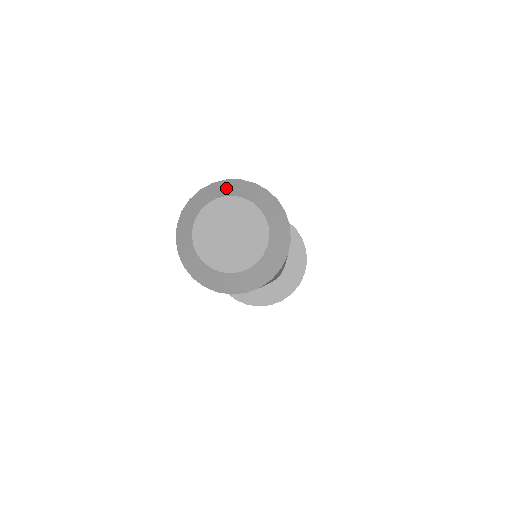
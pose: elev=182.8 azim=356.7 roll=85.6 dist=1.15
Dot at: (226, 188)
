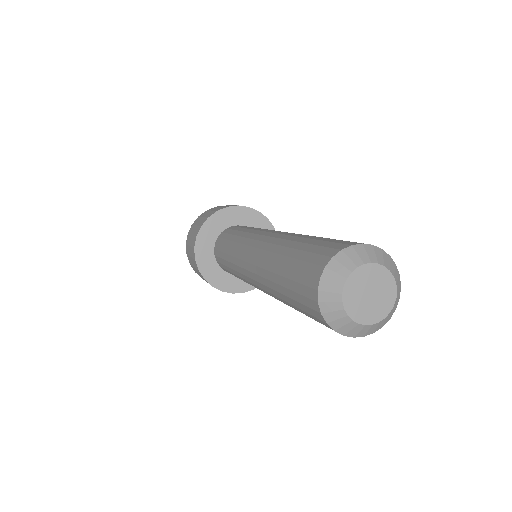
Dot at: (376, 255)
